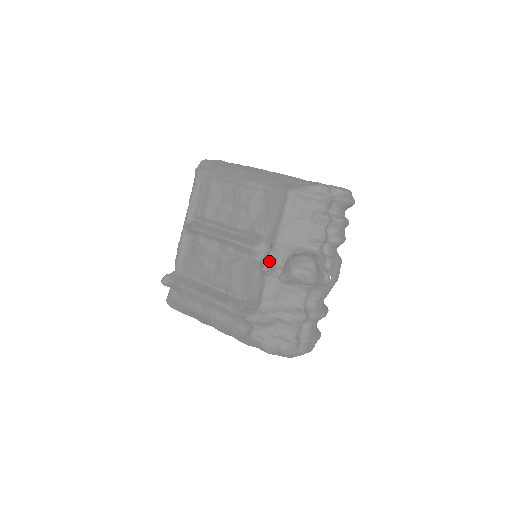
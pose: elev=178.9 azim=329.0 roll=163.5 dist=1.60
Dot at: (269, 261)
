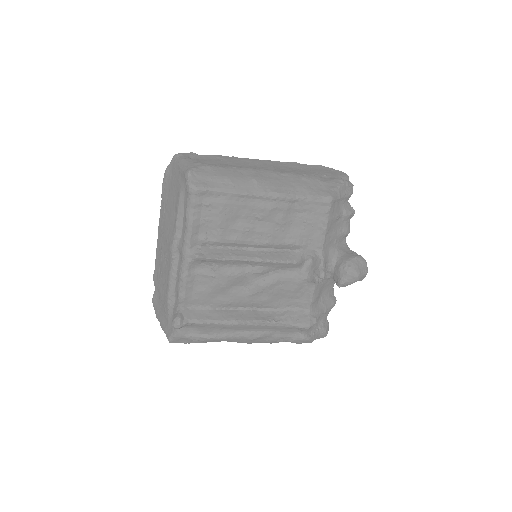
Dot at: occluded
